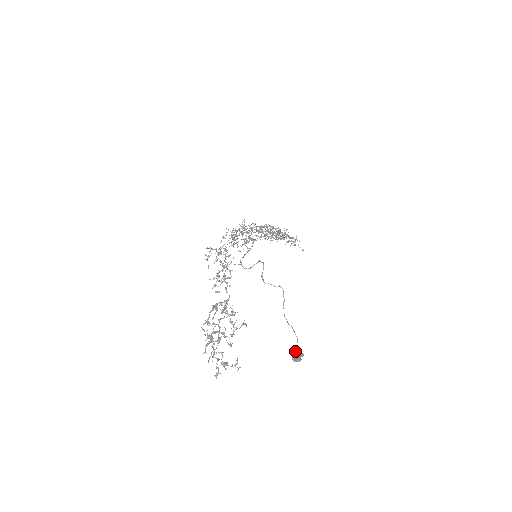
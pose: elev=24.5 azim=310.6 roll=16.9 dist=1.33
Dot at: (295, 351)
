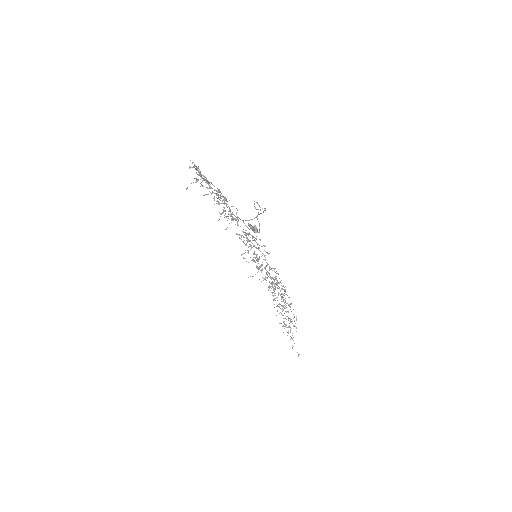
Dot at: occluded
